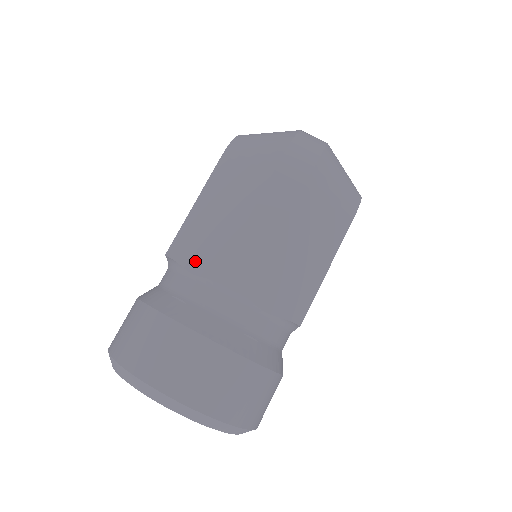
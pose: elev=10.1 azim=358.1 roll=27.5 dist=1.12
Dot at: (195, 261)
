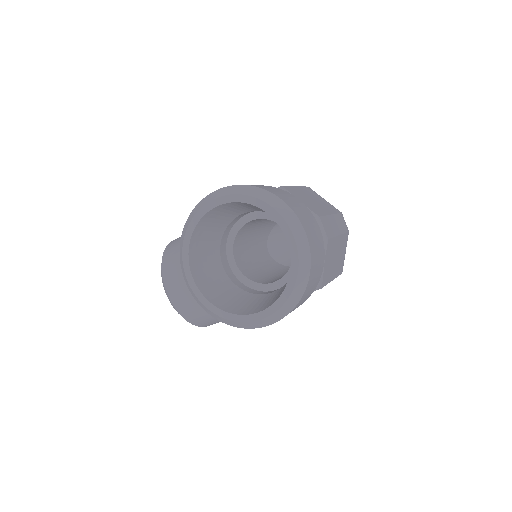
Dot at: (304, 202)
